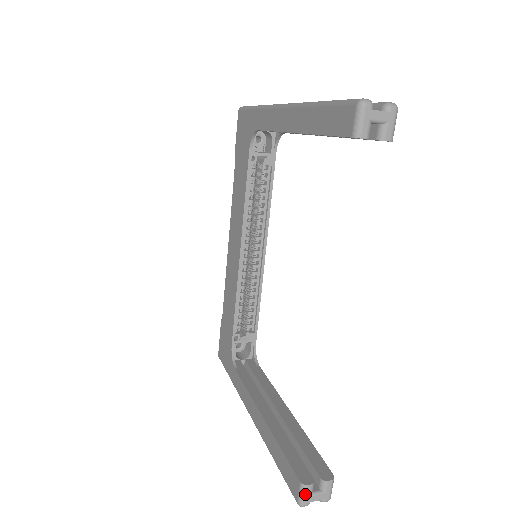
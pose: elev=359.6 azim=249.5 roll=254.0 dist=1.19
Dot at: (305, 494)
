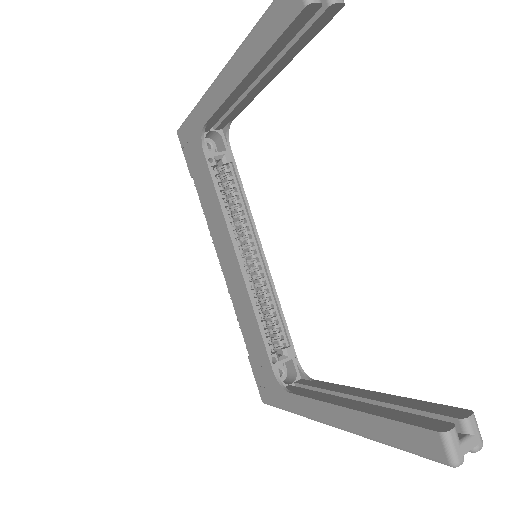
Dot at: (453, 445)
